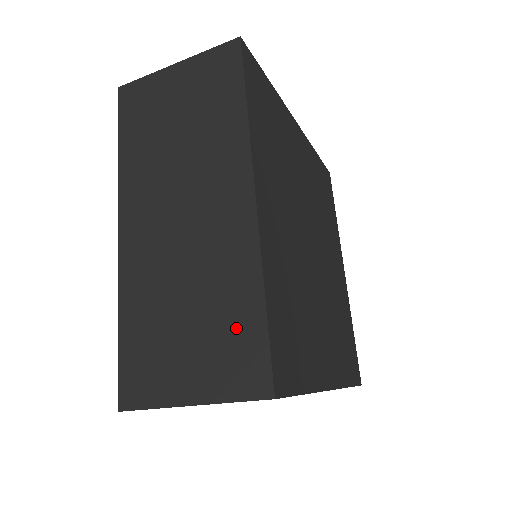
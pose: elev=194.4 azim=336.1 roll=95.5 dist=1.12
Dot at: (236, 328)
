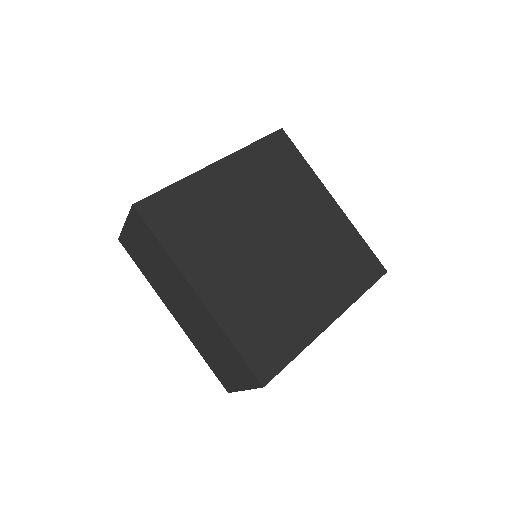
Dot at: (234, 358)
